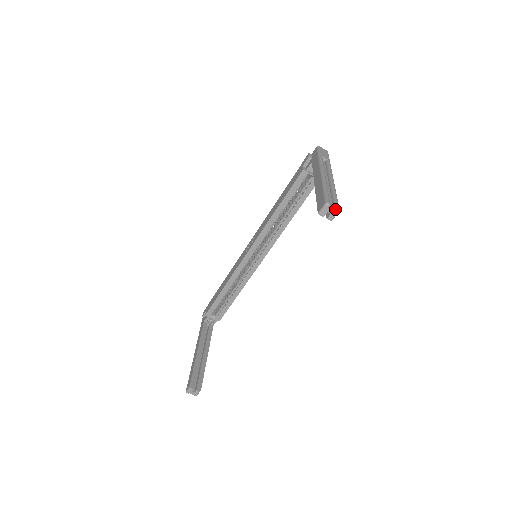
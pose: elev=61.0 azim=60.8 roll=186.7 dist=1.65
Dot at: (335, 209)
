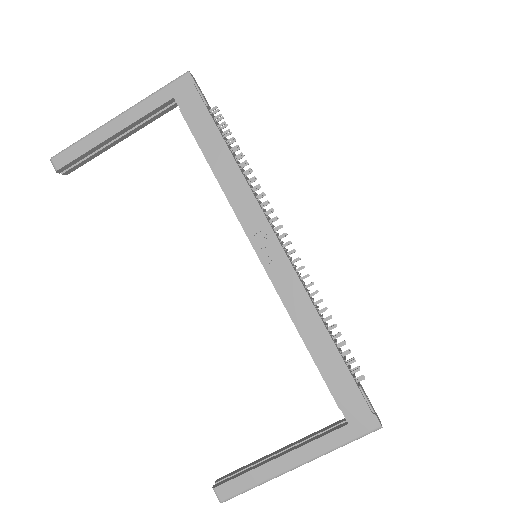
Dot at: occluded
